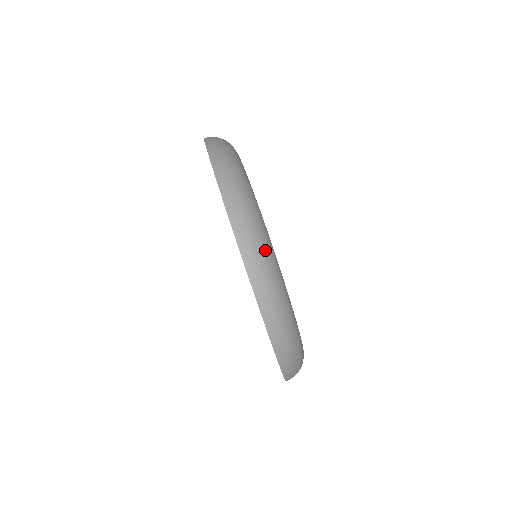
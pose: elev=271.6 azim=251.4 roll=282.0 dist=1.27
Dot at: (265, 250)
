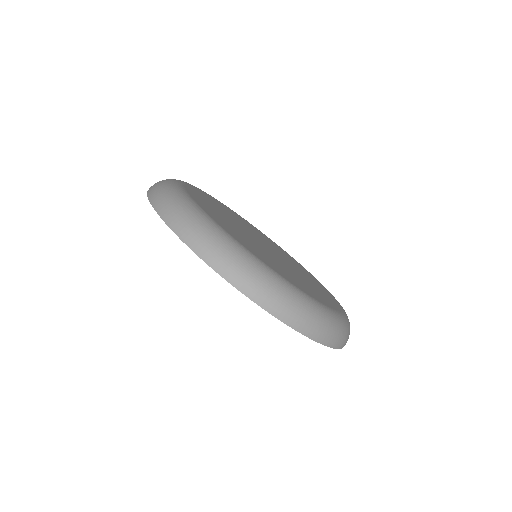
Dot at: (346, 328)
